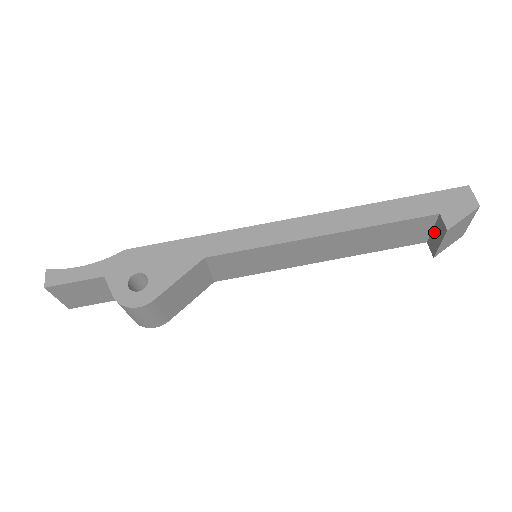
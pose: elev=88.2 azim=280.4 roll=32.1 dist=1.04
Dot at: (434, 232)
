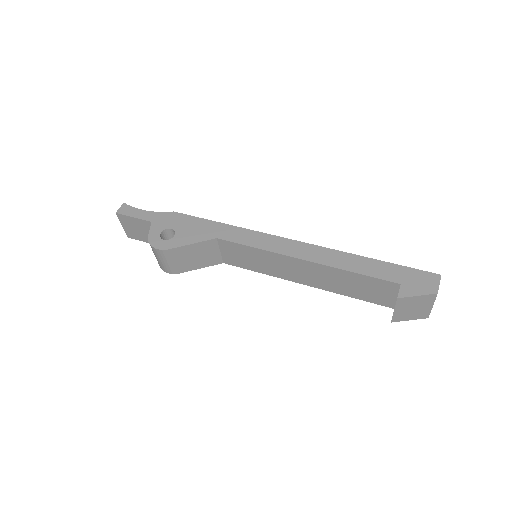
Dot at: (396, 300)
